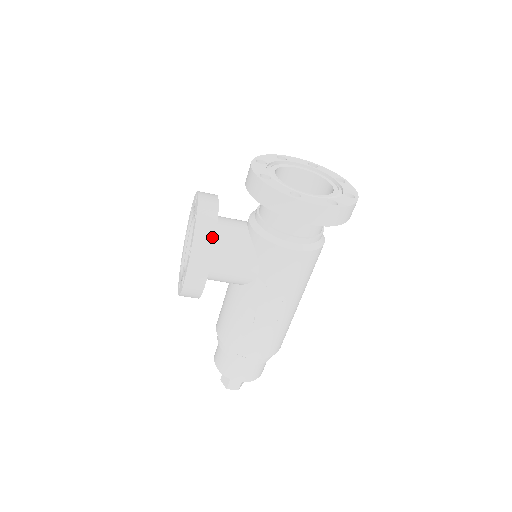
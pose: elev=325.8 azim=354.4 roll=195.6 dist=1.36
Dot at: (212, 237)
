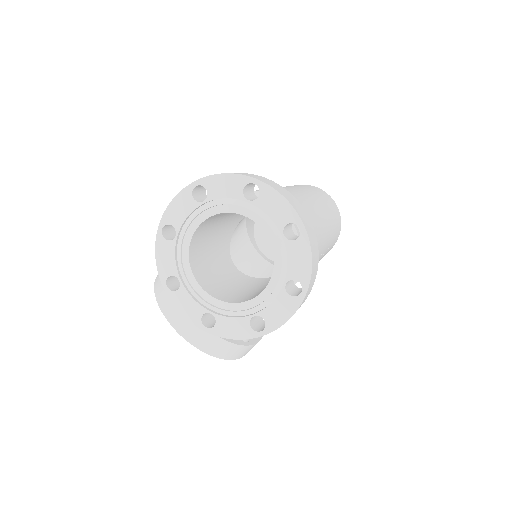
Dot at: (232, 346)
